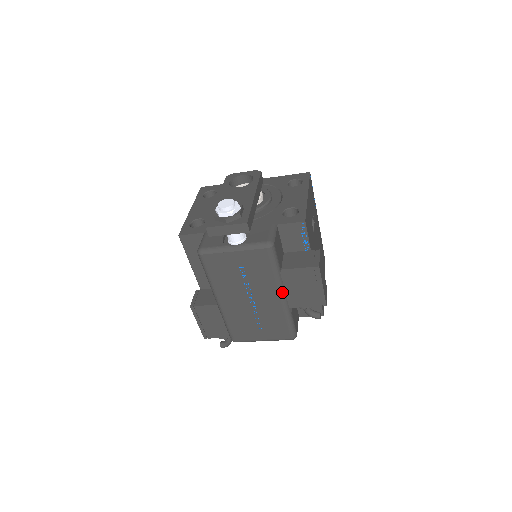
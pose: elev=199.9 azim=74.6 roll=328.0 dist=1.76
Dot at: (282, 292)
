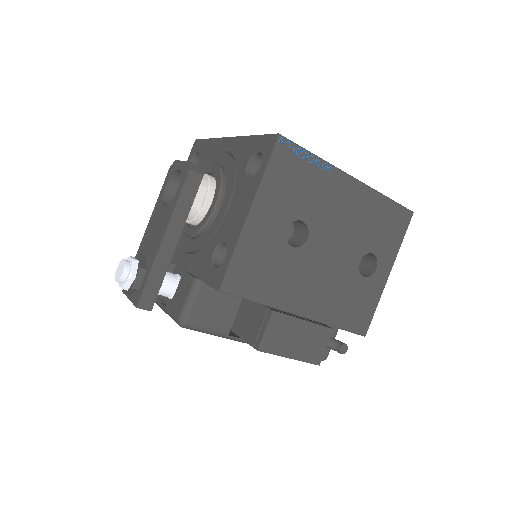
Dot at: occluded
